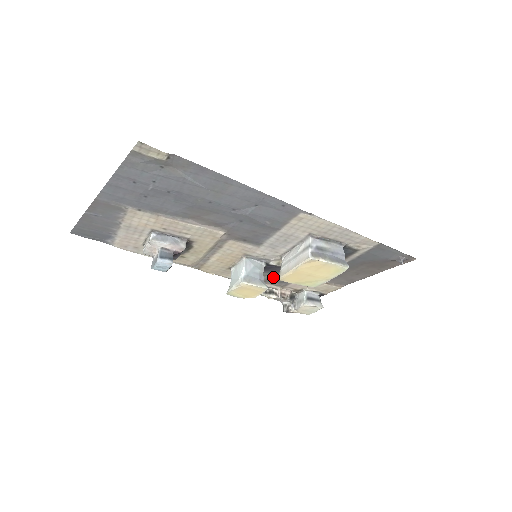
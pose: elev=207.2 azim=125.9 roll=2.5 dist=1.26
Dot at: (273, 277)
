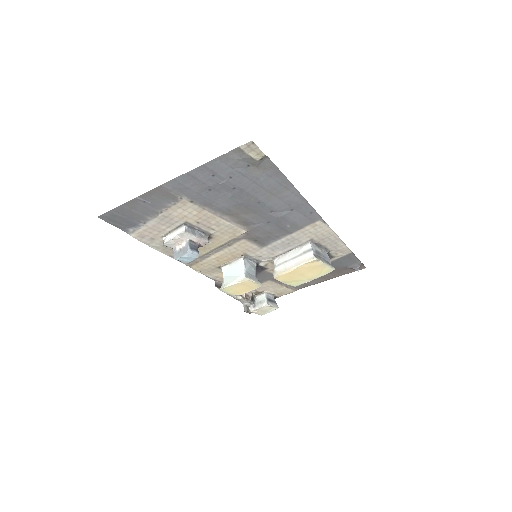
Dot at: occluded
